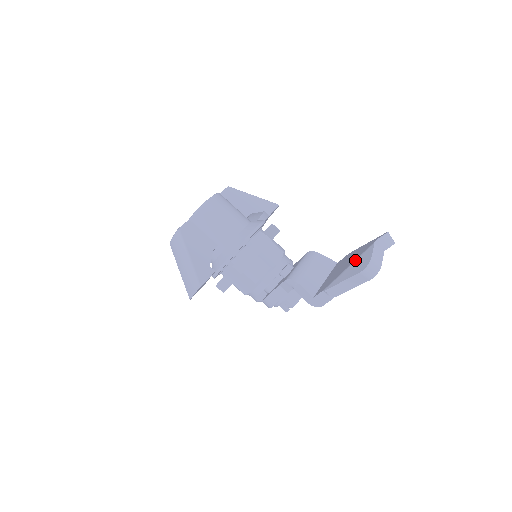
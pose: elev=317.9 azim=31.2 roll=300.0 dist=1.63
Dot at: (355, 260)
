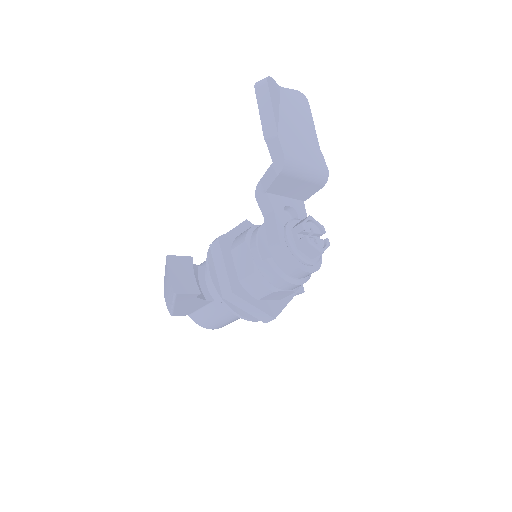
Dot at: occluded
